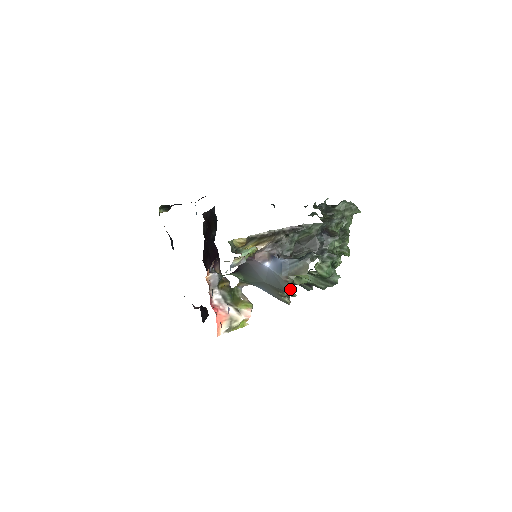
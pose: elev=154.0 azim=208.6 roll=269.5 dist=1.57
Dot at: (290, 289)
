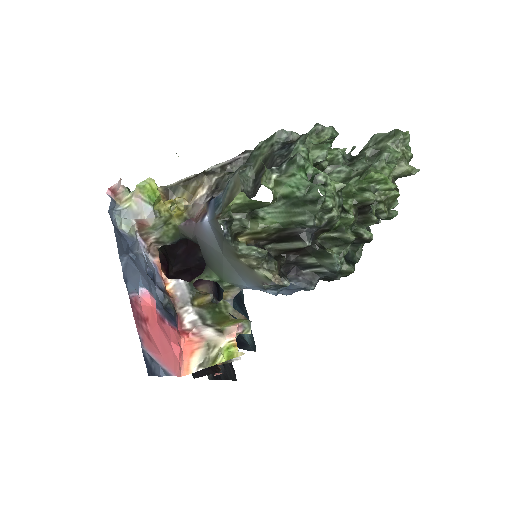
Dot at: (219, 223)
